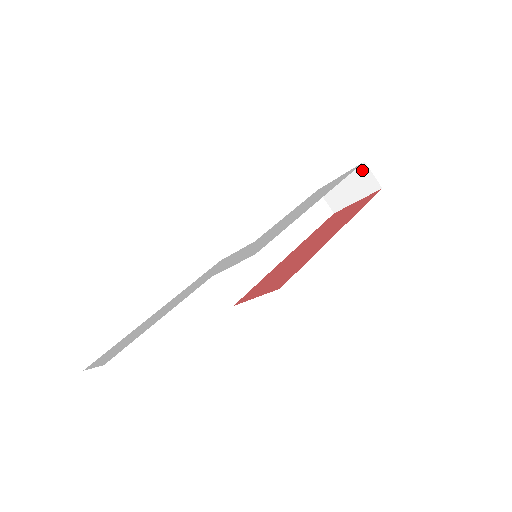
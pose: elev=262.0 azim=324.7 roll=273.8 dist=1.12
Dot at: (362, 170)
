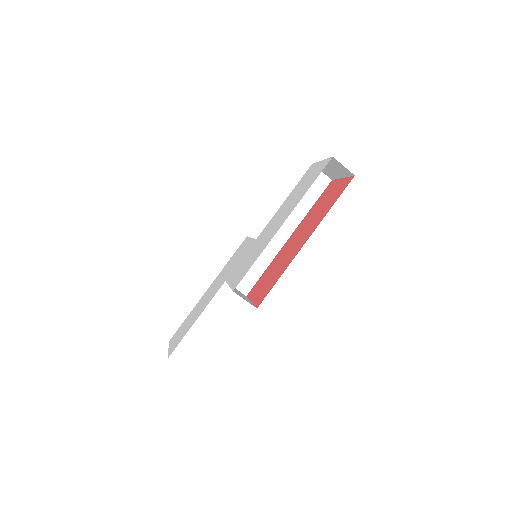
Dot at: (334, 161)
